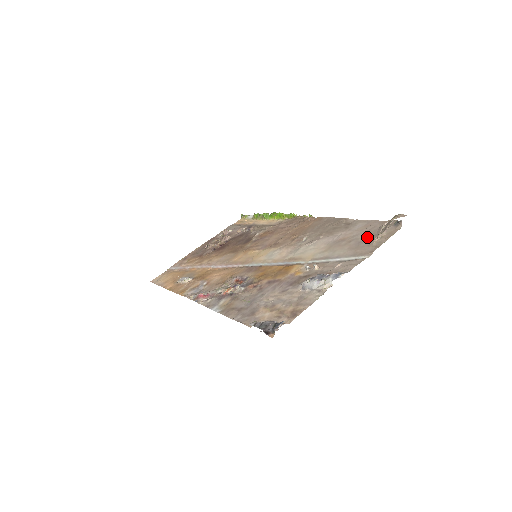
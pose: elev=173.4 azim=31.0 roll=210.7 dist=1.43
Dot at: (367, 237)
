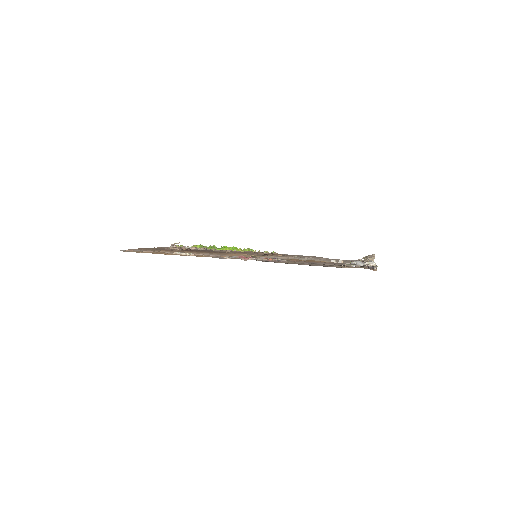
Dot at: occluded
